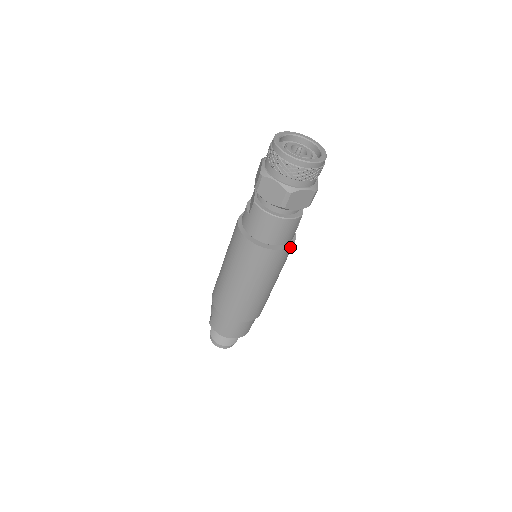
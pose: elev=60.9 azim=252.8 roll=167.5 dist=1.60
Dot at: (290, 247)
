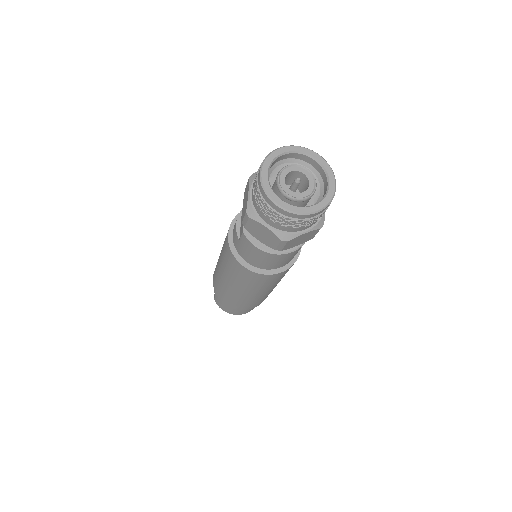
Dot at: occluded
